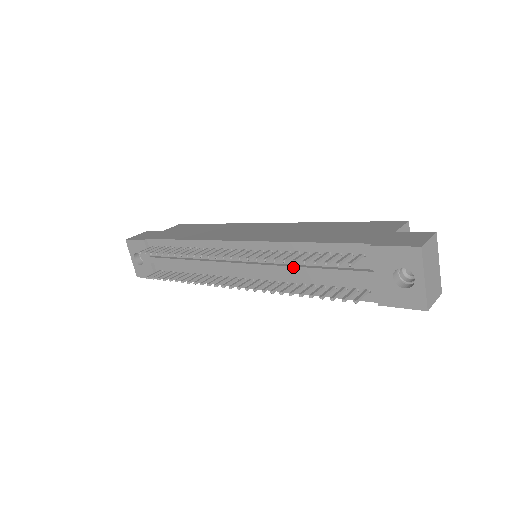
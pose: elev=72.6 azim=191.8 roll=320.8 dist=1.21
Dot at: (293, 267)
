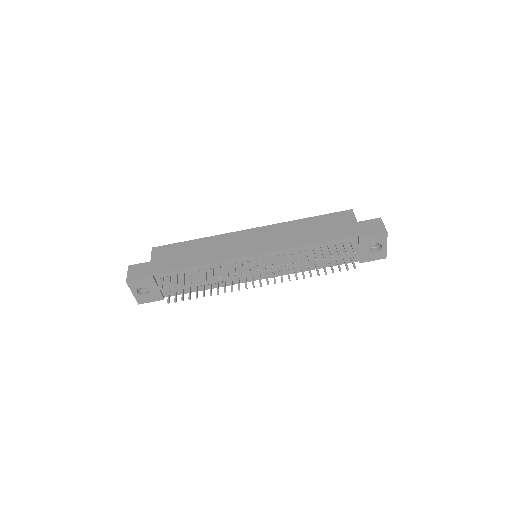
Dot at: (305, 259)
